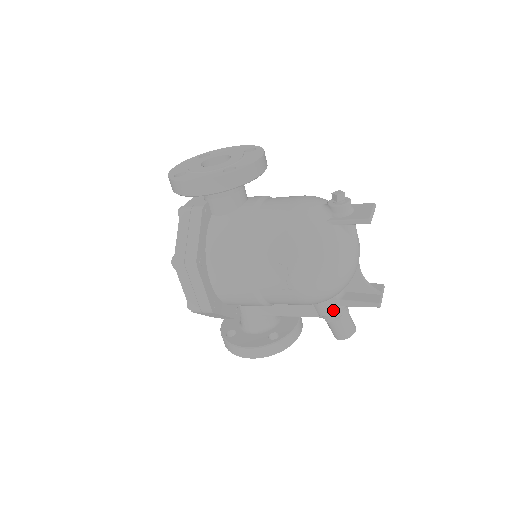
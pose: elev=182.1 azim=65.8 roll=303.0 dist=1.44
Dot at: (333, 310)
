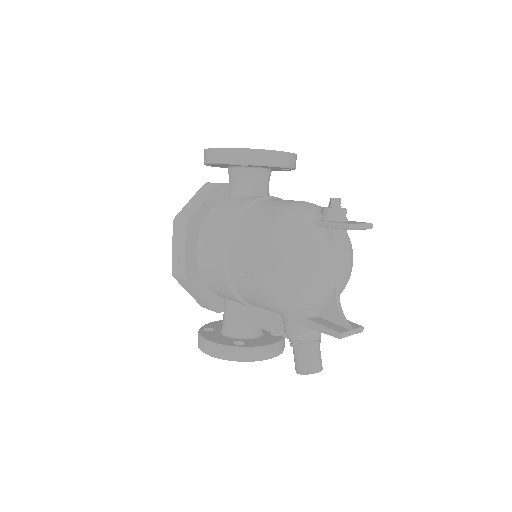
Dot at: (297, 330)
